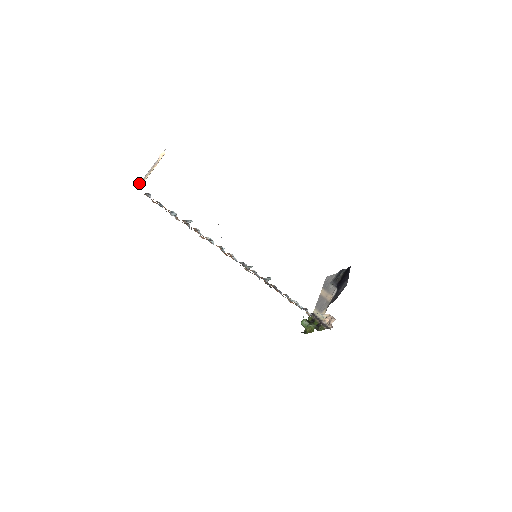
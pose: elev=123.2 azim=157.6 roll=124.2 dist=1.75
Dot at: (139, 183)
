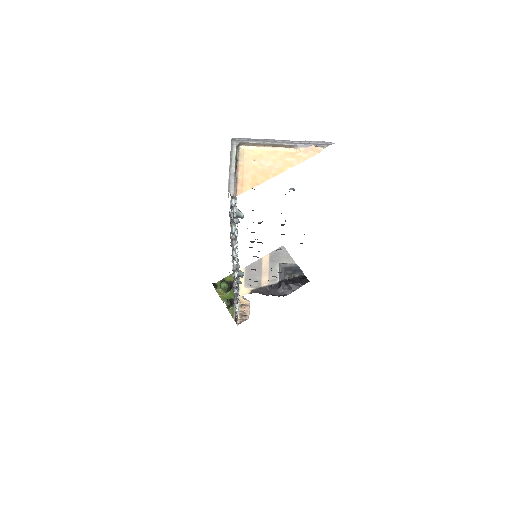
Dot at: (241, 141)
